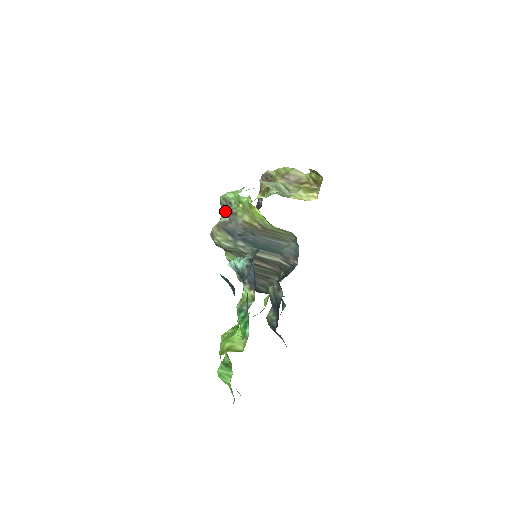
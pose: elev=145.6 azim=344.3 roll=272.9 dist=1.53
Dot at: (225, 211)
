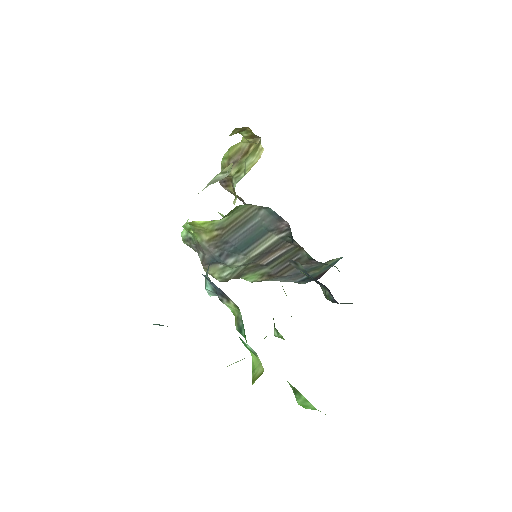
Dot at: (195, 249)
